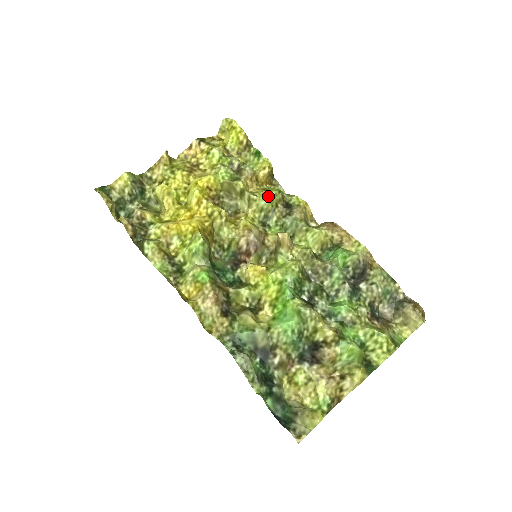
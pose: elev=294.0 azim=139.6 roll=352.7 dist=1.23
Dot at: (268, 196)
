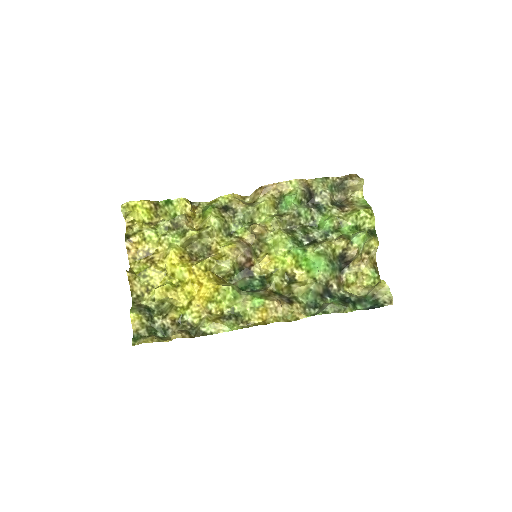
Dot at: (215, 219)
